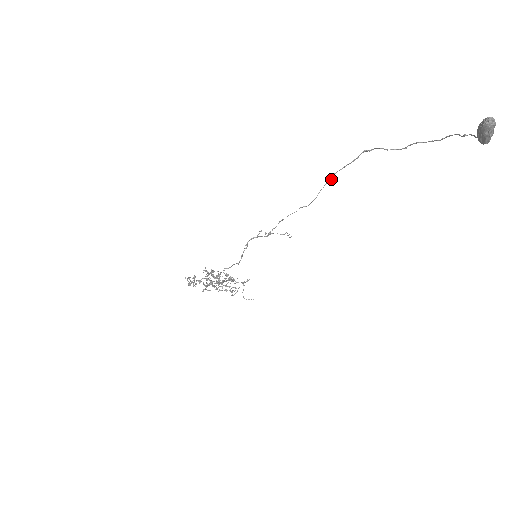
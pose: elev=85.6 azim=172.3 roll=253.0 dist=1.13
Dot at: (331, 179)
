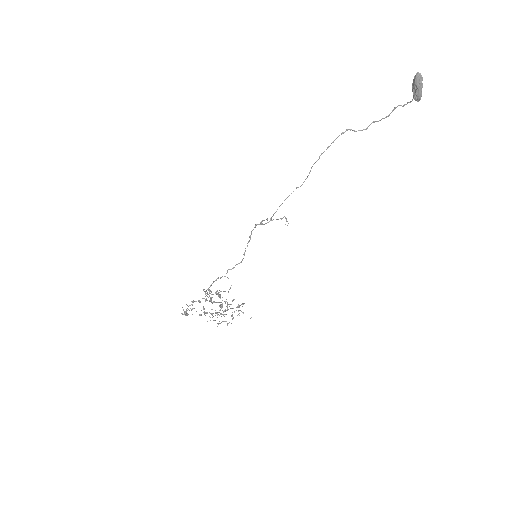
Dot at: (318, 159)
